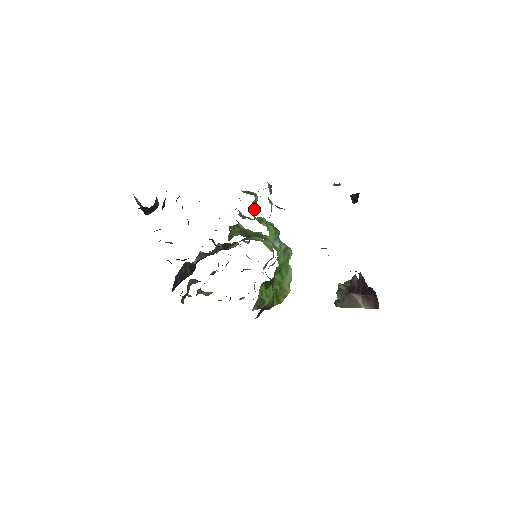
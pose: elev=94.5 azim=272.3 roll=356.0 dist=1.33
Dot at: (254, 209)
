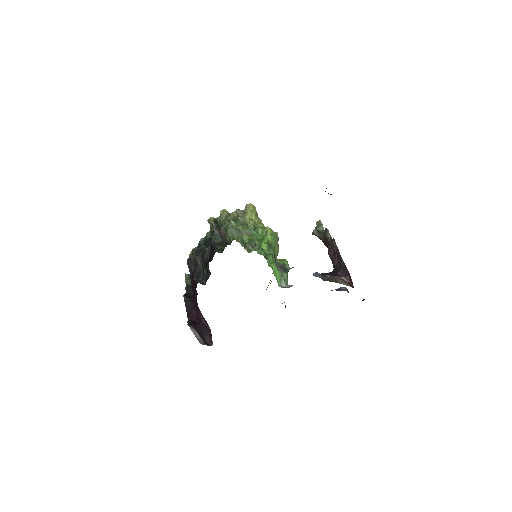
Dot at: (257, 251)
